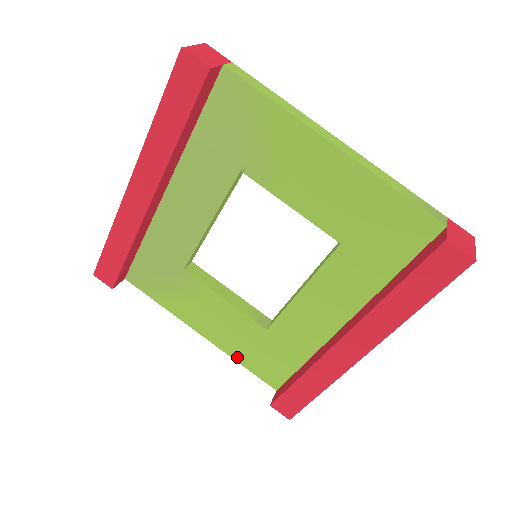
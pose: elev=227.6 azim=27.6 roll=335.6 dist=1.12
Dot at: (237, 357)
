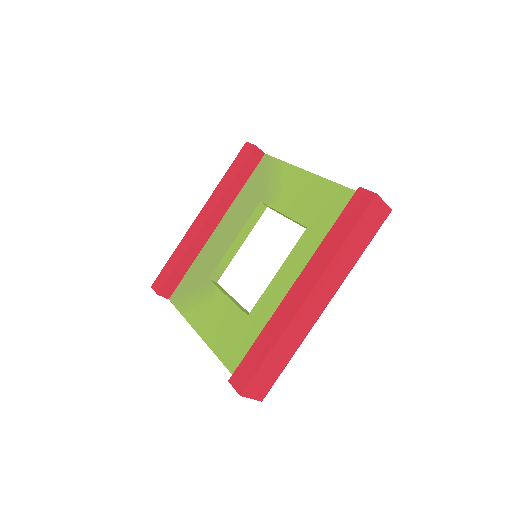
Dot at: (220, 353)
